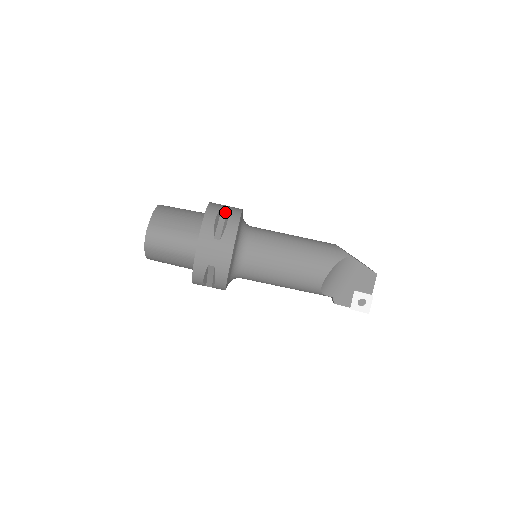
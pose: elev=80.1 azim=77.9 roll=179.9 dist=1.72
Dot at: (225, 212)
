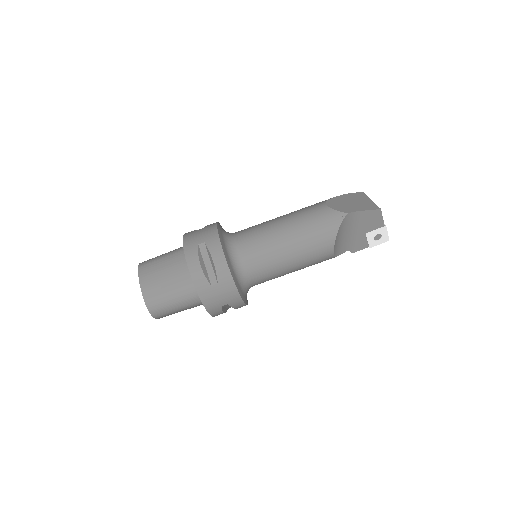
Dot at: (204, 248)
